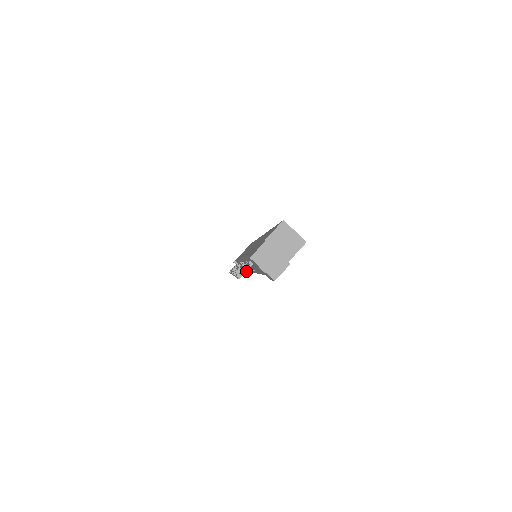
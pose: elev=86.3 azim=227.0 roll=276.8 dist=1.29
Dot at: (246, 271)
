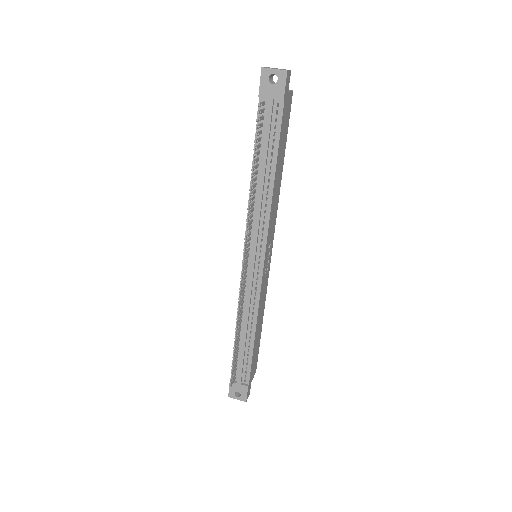
Dot at: (262, 102)
